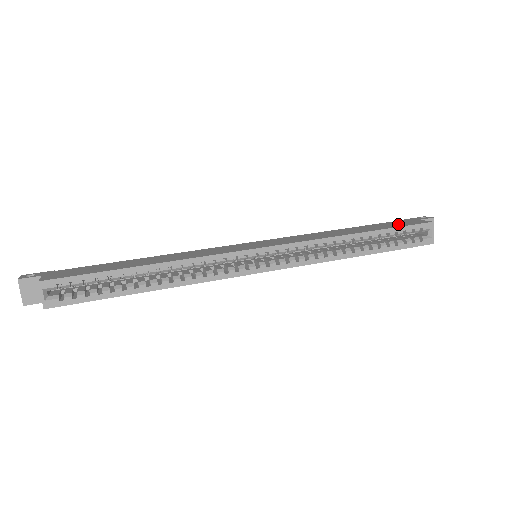
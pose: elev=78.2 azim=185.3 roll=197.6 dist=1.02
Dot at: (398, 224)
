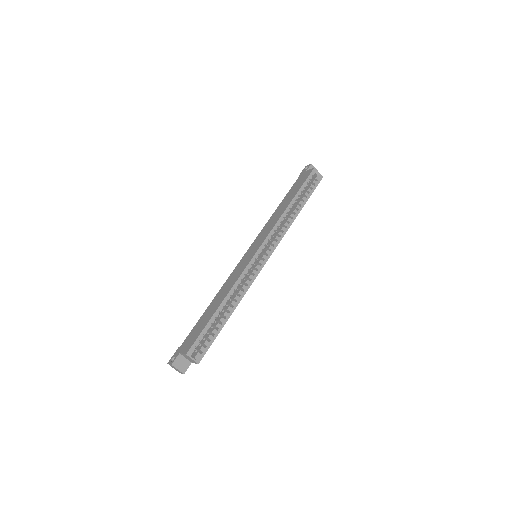
Dot at: (300, 182)
